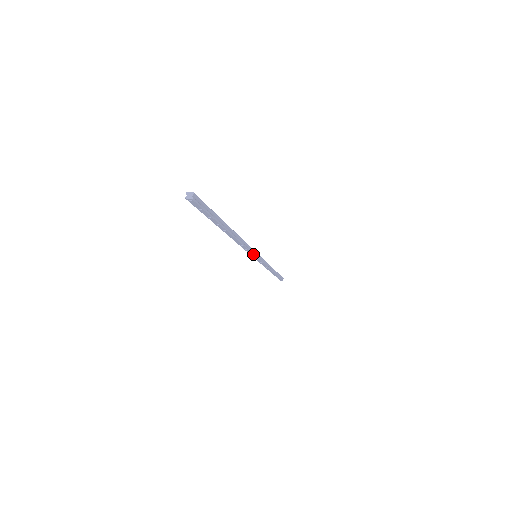
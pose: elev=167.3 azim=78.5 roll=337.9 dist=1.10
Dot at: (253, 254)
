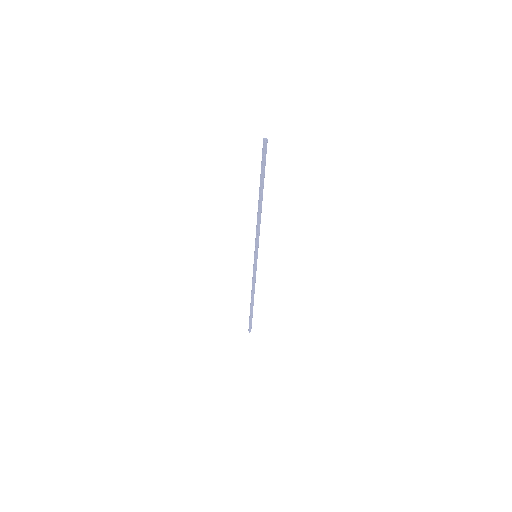
Dot at: (258, 247)
